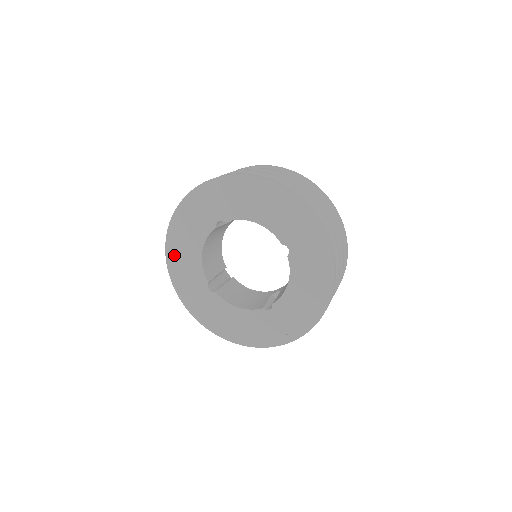
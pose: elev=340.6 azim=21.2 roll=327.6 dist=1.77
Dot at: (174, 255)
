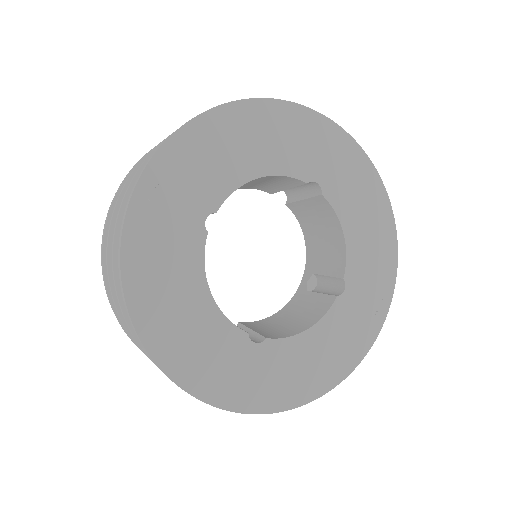
Dot at: (167, 342)
